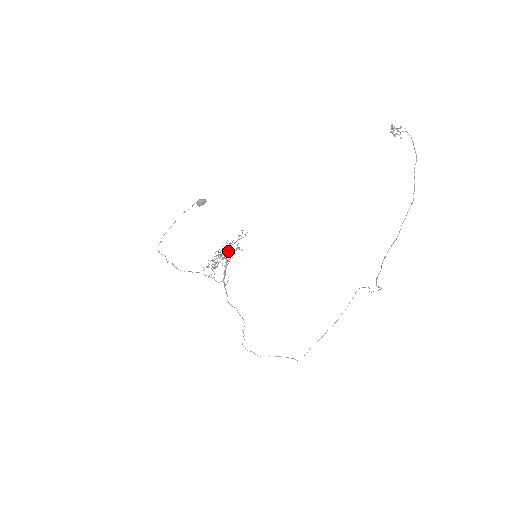
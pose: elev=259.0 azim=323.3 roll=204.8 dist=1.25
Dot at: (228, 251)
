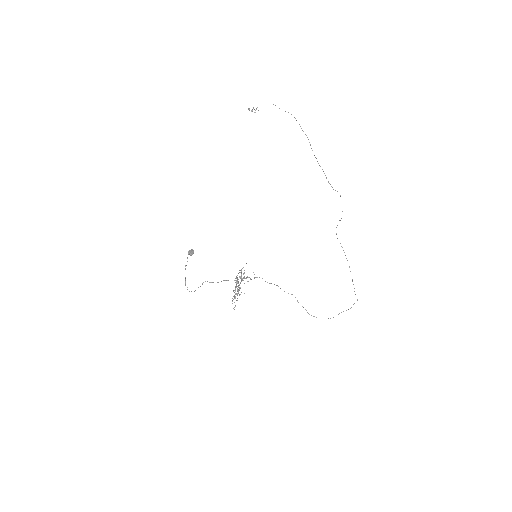
Dot at: (238, 281)
